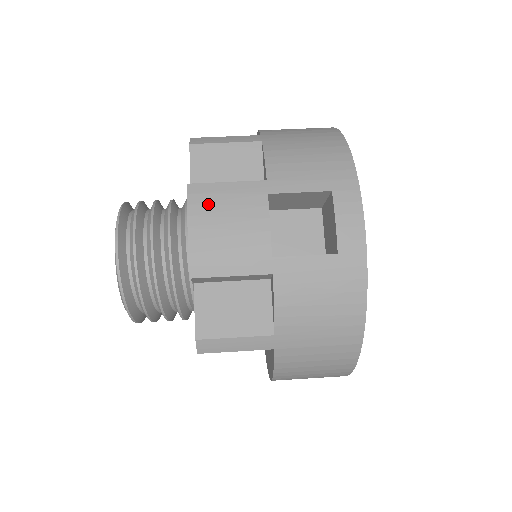
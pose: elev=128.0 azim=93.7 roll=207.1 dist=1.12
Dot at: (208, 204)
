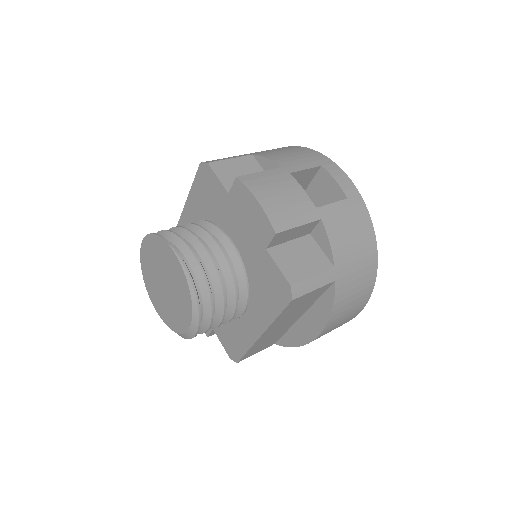
Dot at: (260, 185)
